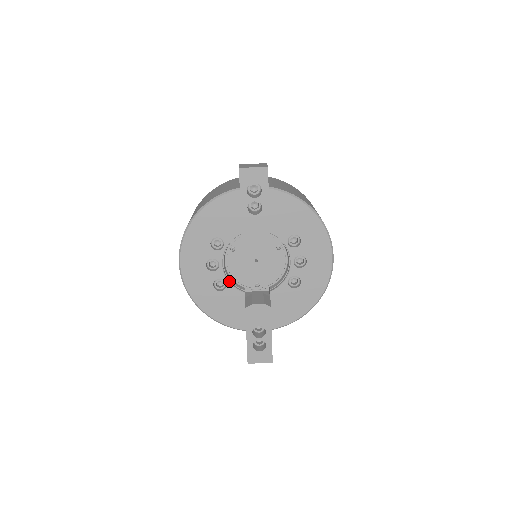
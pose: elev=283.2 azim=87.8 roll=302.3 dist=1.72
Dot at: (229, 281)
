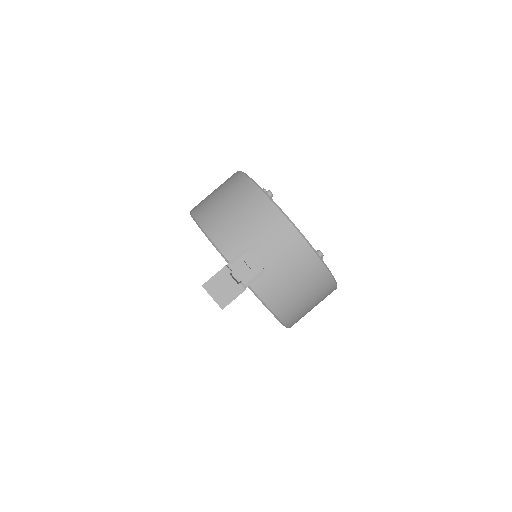
Dot at: occluded
